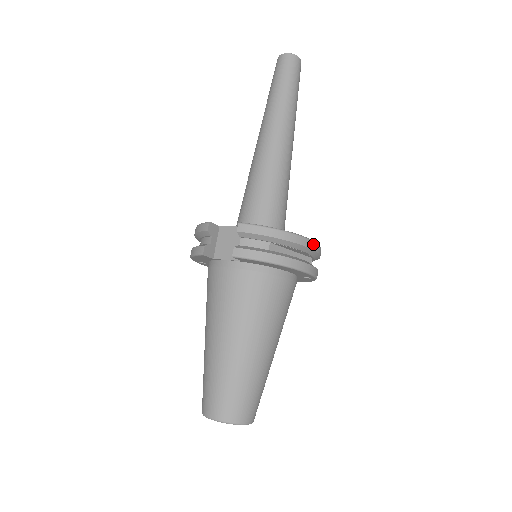
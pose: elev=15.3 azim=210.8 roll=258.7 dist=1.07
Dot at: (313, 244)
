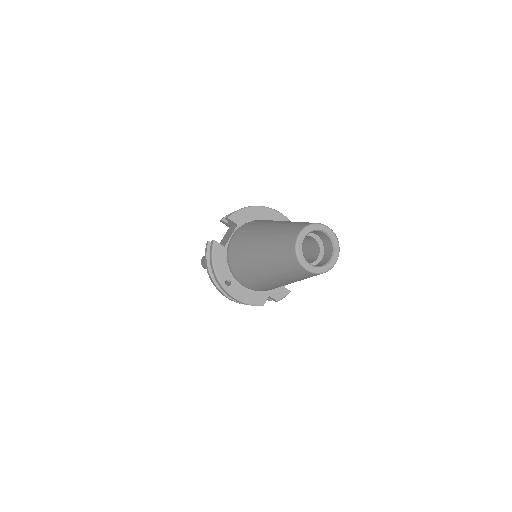
Dot at: occluded
